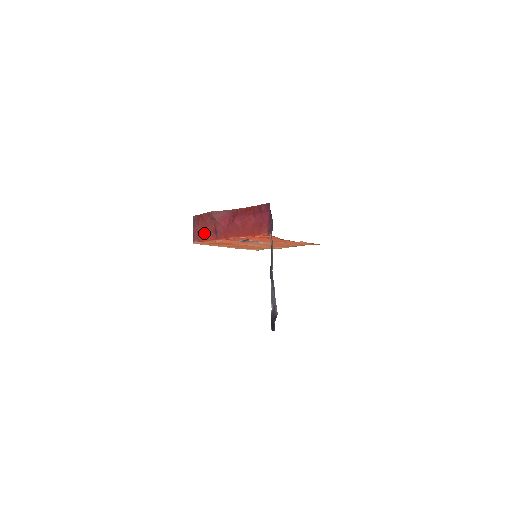
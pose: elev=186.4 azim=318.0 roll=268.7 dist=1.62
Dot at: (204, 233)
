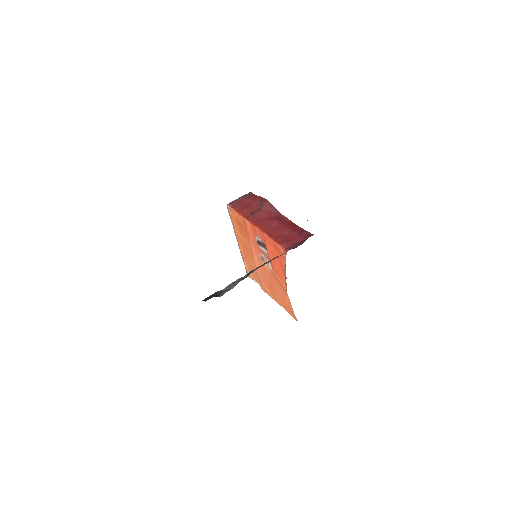
Dot at: (243, 207)
